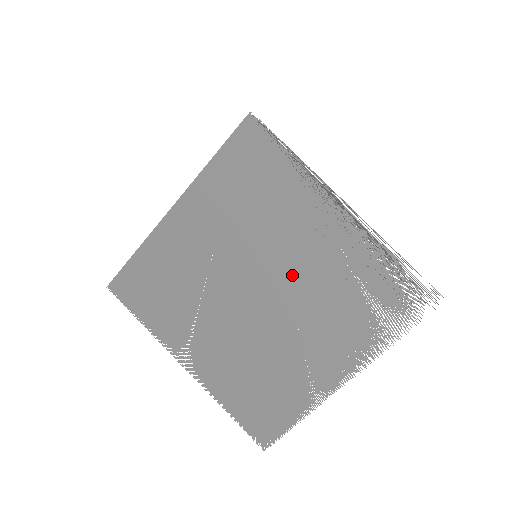
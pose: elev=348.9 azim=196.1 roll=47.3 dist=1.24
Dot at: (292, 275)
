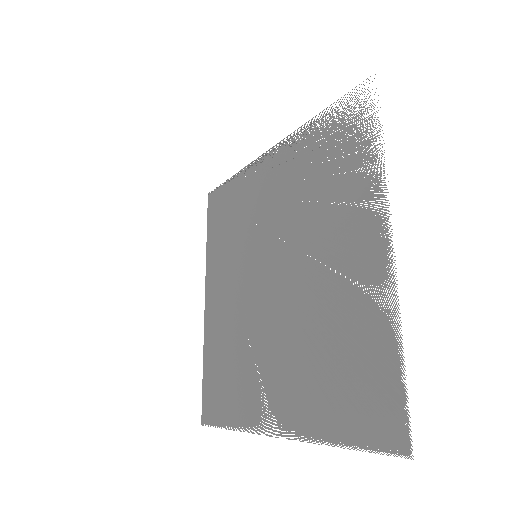
Dot at: (281, 232)
